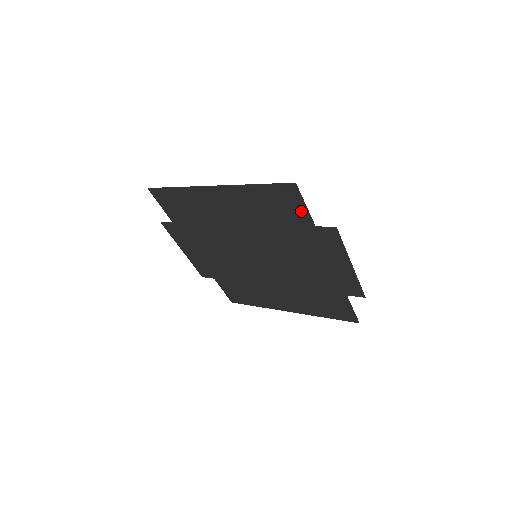
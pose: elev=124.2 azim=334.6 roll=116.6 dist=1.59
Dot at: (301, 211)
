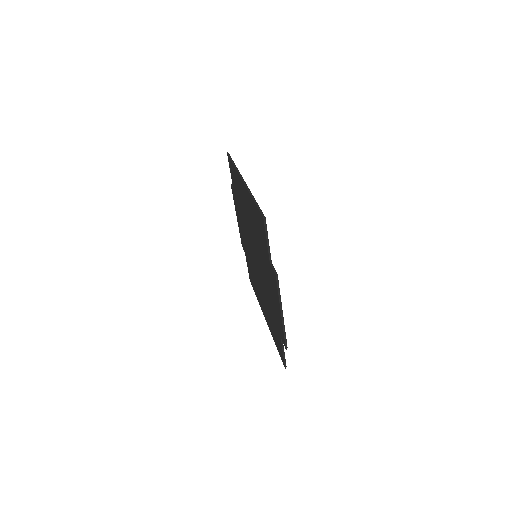
Dot at: occluded
